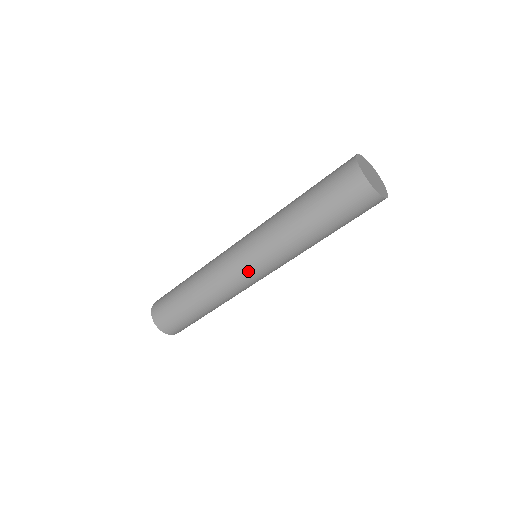
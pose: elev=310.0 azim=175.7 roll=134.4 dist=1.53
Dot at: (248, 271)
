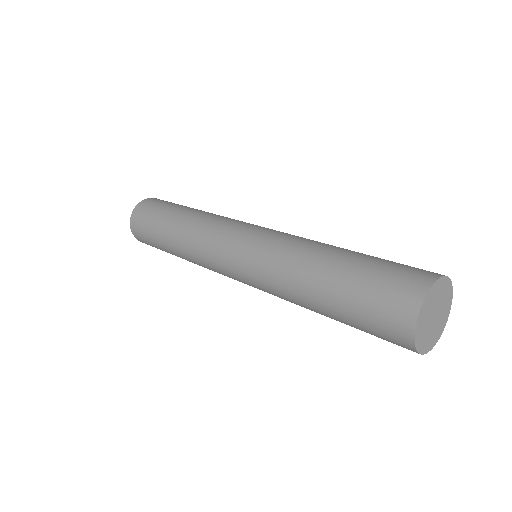
Dot at: (230, 259)
